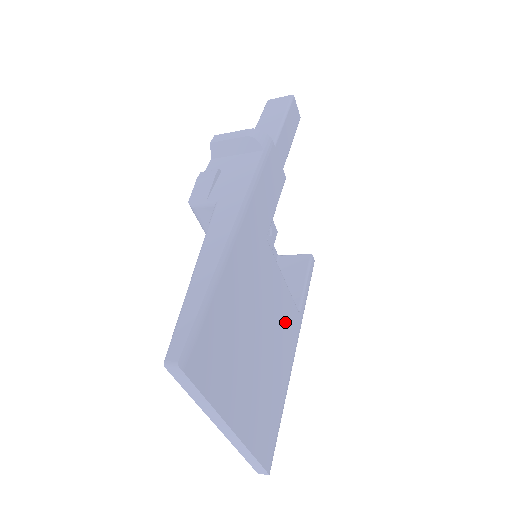
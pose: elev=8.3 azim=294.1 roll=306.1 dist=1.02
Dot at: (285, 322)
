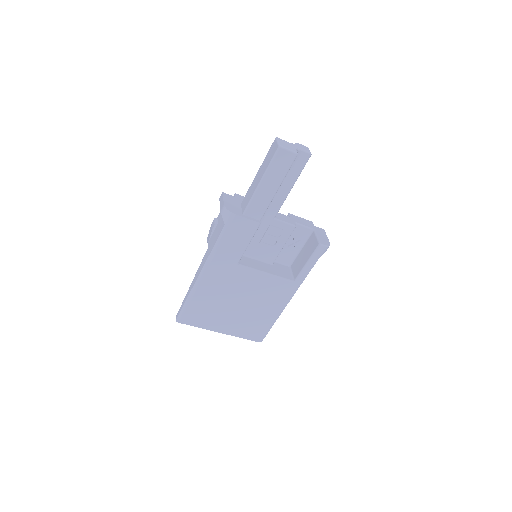
Dot at: (271, 291)
